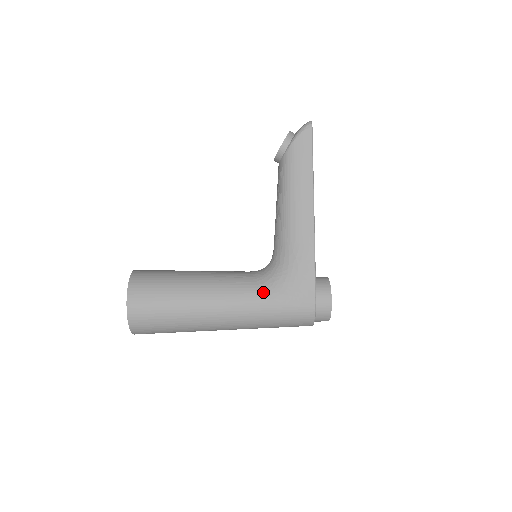
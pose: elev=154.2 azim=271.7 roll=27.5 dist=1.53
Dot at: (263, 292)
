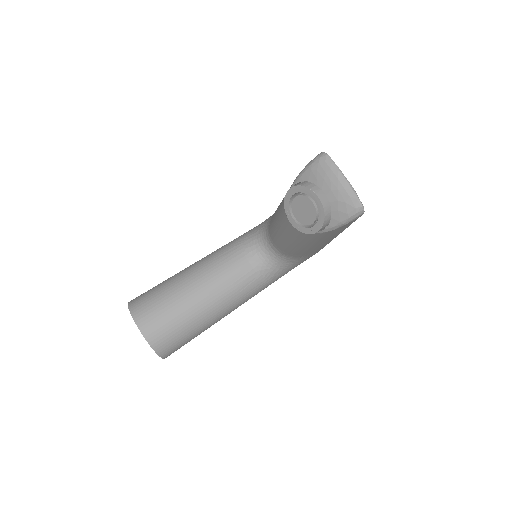
Dot at: (273, 281)
